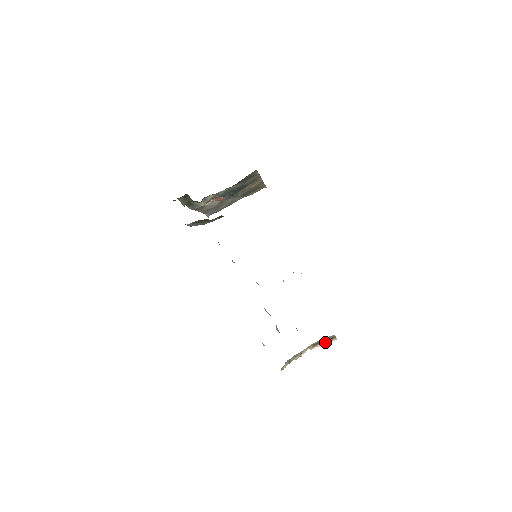
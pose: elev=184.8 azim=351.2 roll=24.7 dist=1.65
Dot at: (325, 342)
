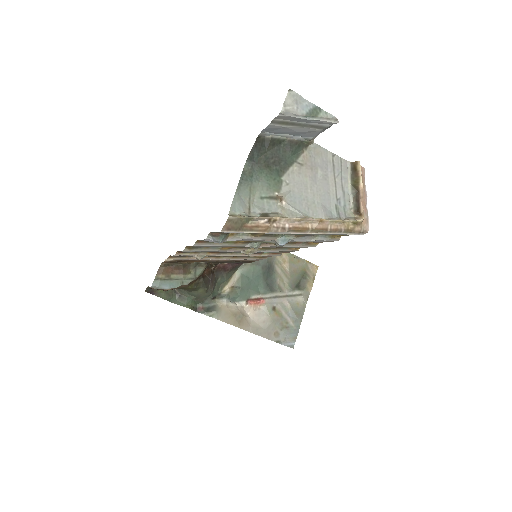
Dot at: (358, 186)
